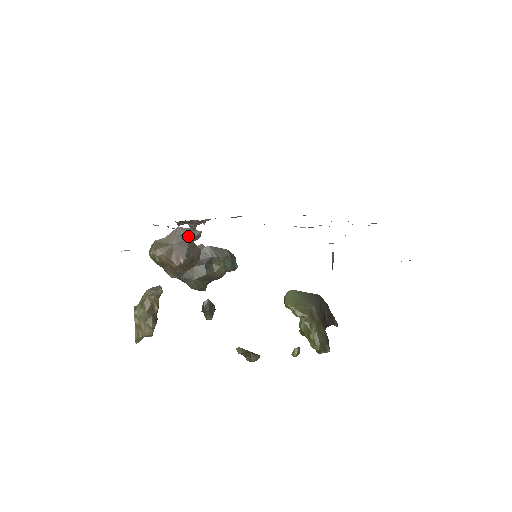
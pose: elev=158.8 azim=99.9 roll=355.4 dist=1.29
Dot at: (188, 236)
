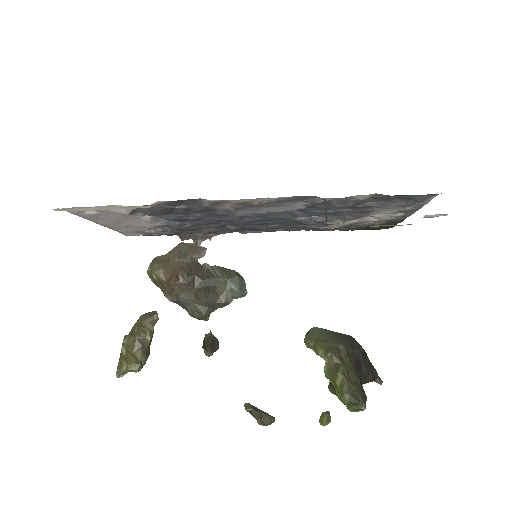
Dot at: (191, 252)
